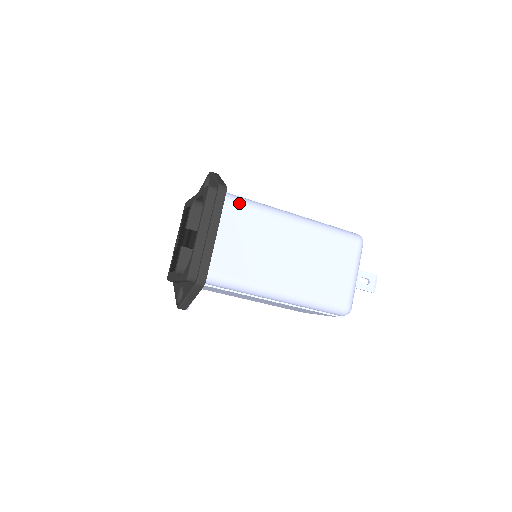
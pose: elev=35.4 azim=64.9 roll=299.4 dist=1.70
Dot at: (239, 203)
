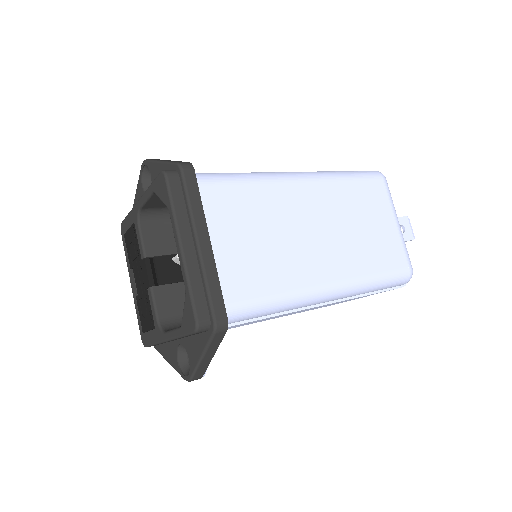
Dot at: (219, 181)
